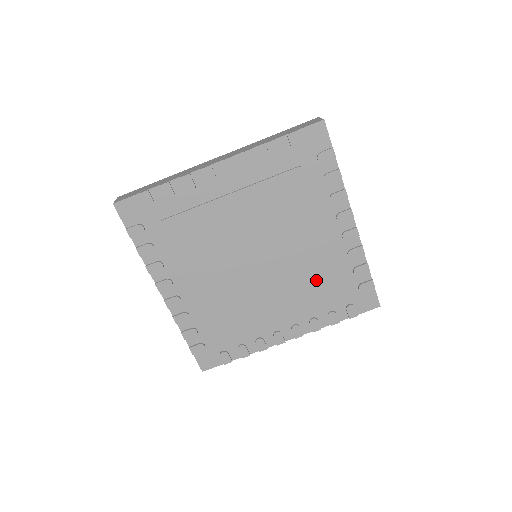
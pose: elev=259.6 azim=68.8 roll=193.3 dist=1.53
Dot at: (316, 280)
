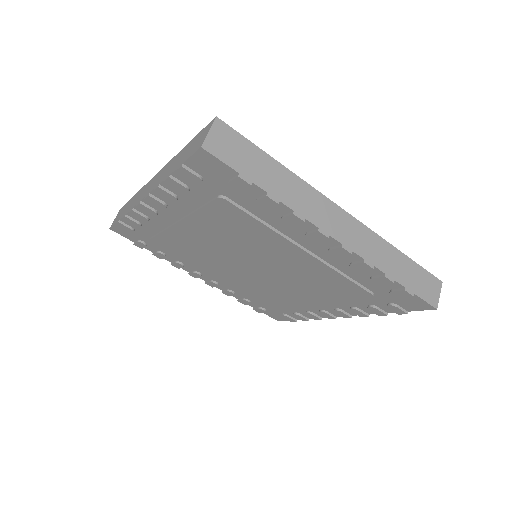
Dot at: (268, 296)
